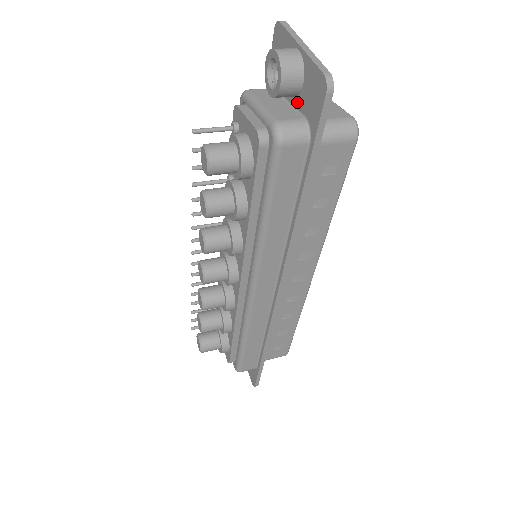
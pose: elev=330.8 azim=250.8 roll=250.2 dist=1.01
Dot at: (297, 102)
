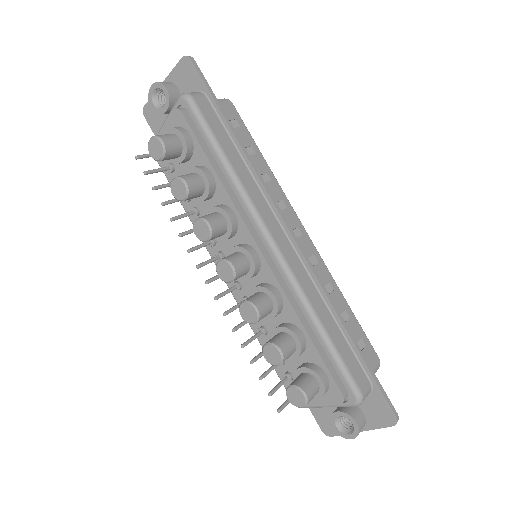
Dot at: occluded
